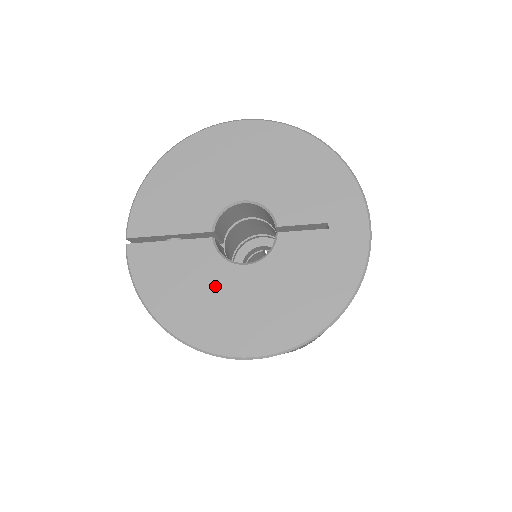
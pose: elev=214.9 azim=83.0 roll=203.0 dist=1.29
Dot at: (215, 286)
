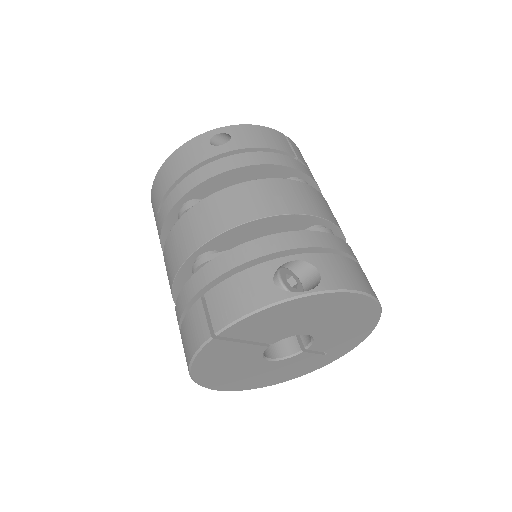
Dot at: (243, 366)
